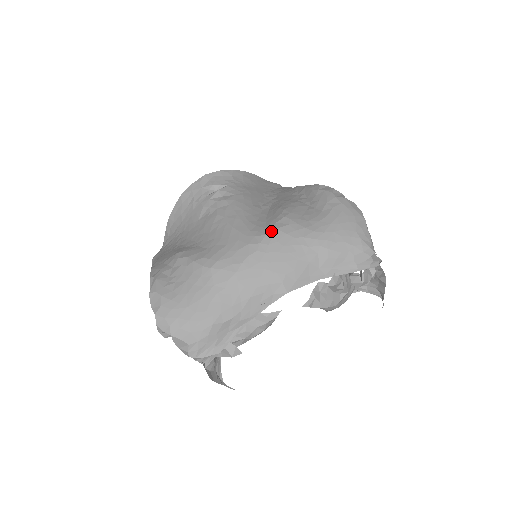
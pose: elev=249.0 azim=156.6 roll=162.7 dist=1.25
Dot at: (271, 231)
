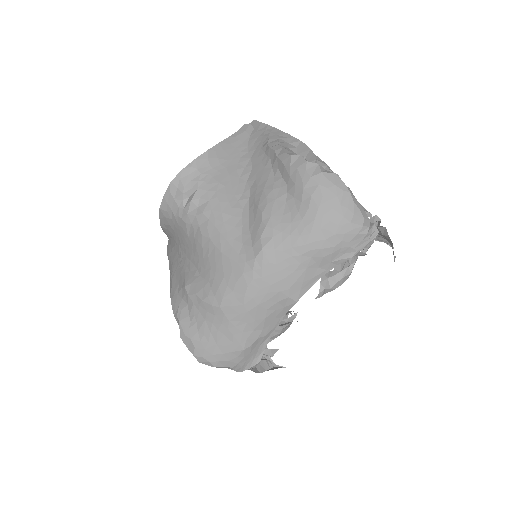
Dot at: (258, 253)
